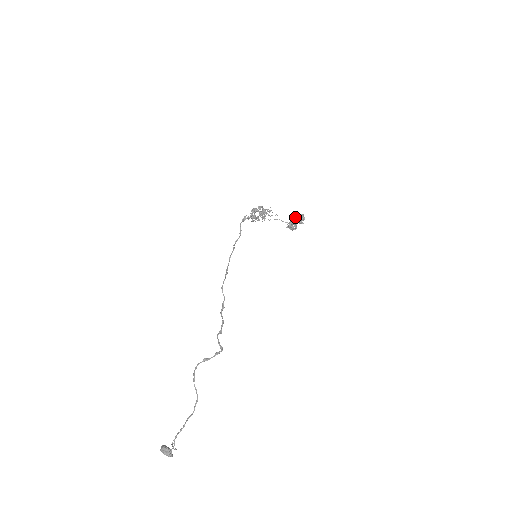
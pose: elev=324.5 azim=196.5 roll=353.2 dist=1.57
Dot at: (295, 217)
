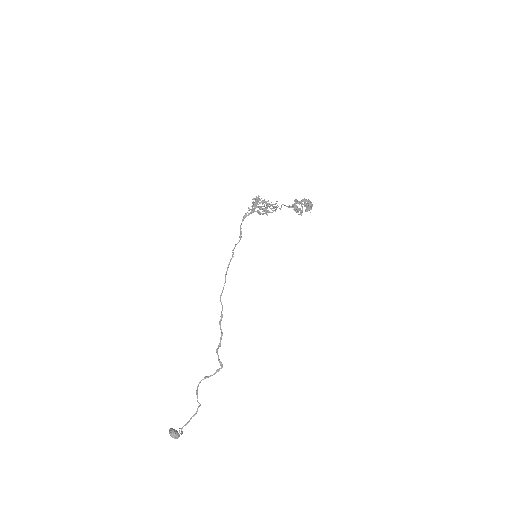
Dot at: (301, 201)
